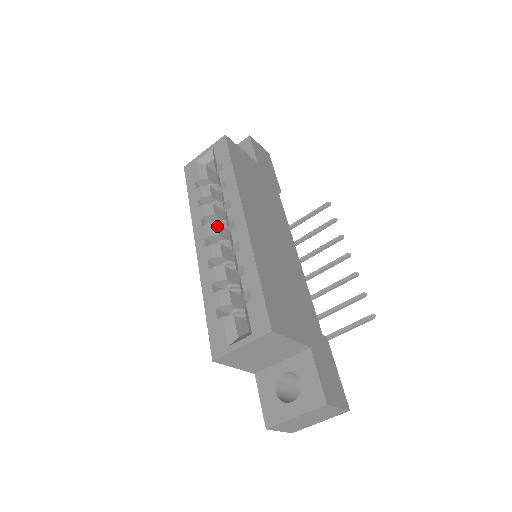
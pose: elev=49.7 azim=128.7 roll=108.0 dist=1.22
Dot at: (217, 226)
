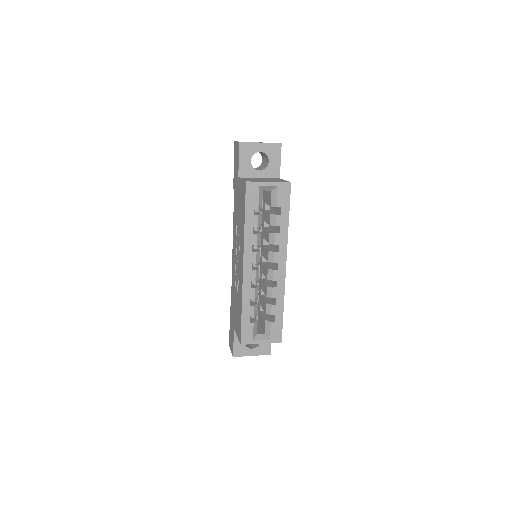
Dot at: occluded
